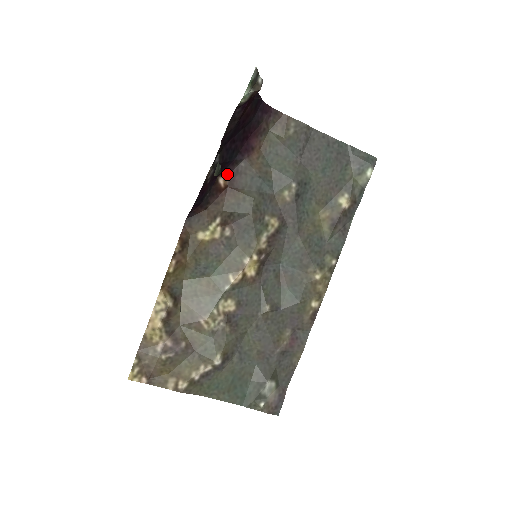
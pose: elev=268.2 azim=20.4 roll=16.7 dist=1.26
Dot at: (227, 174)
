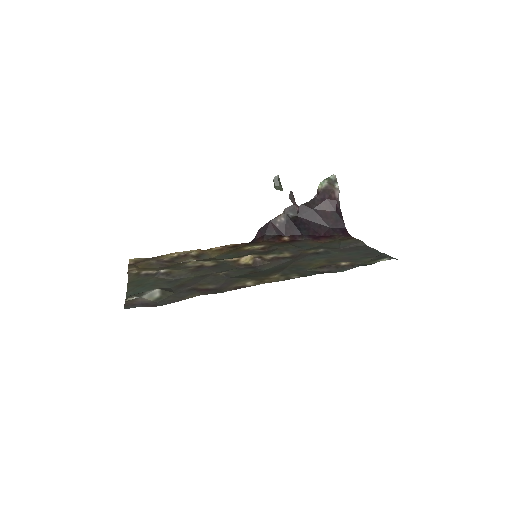
Dot at: (292, 240)
